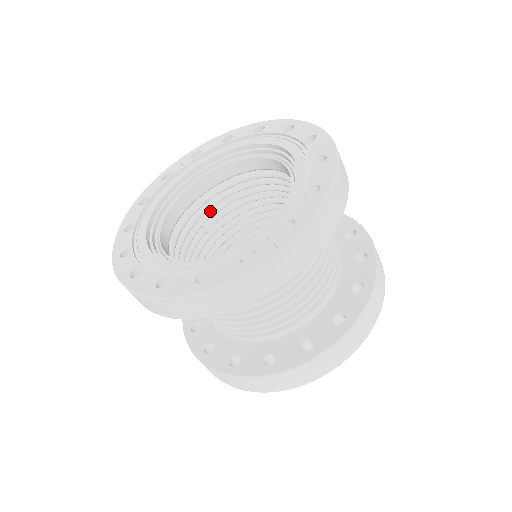
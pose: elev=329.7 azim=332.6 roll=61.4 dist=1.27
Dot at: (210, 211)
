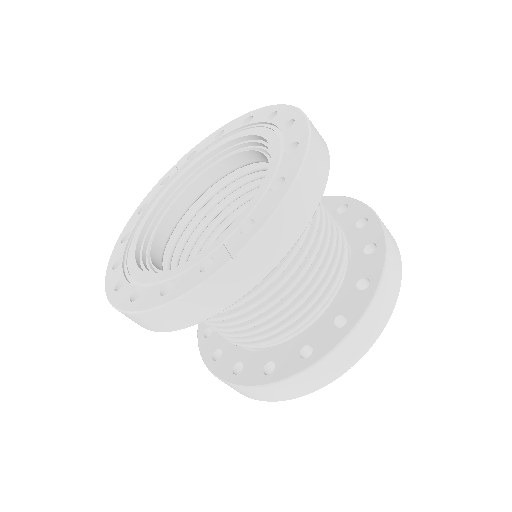
Dot at: (213, 212)
